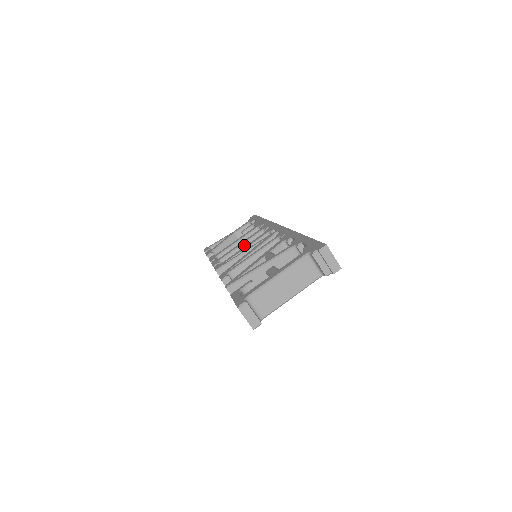
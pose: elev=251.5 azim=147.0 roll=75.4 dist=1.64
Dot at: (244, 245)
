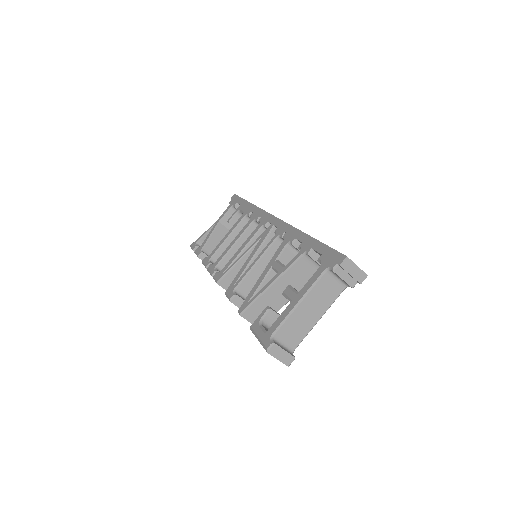
Dot at: (238, 243)
